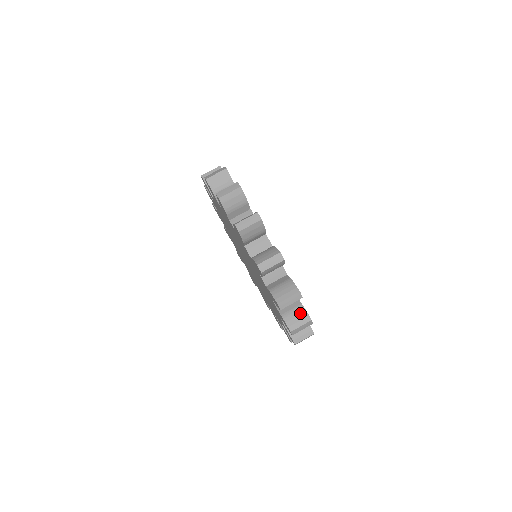
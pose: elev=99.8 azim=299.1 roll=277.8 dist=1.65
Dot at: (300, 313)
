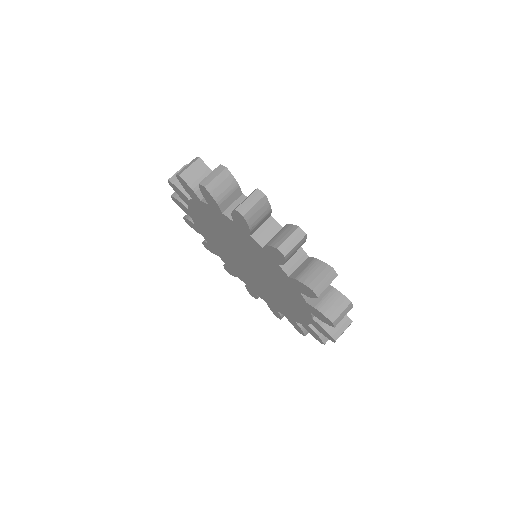
Dot at: (316, 267)
